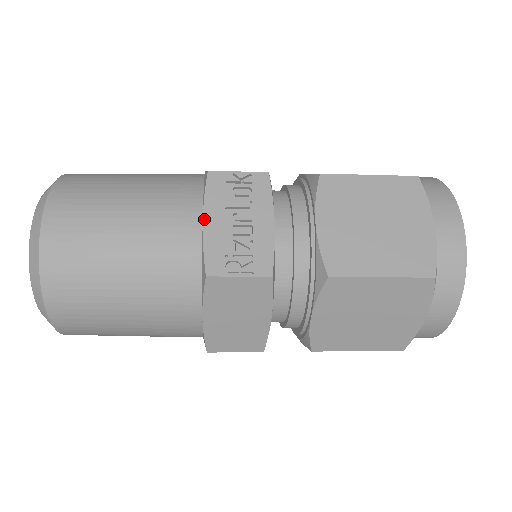
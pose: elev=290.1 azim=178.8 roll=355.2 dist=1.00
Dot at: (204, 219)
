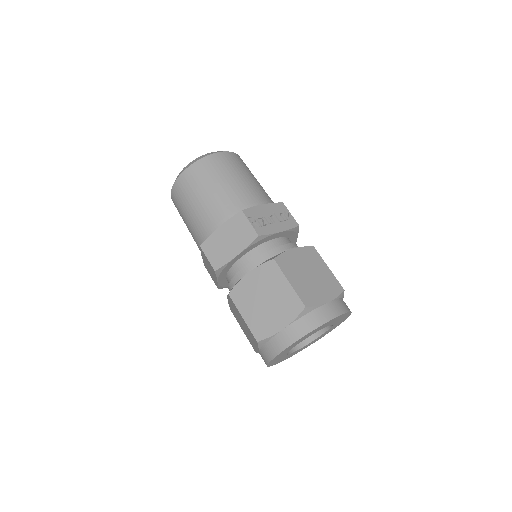
Dot at: (263, 205)
